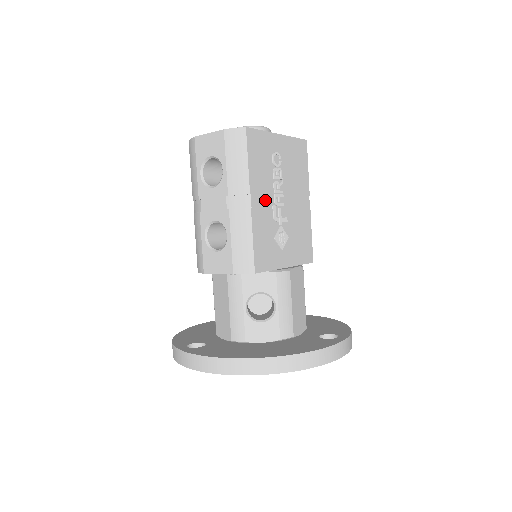
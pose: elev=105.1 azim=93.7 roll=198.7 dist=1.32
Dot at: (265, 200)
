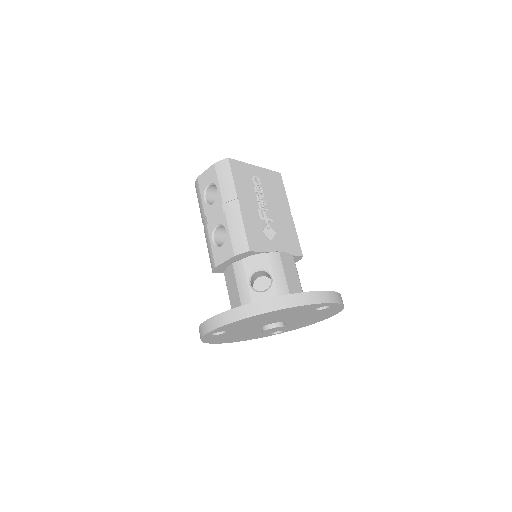
Dot at: (251, 204)
